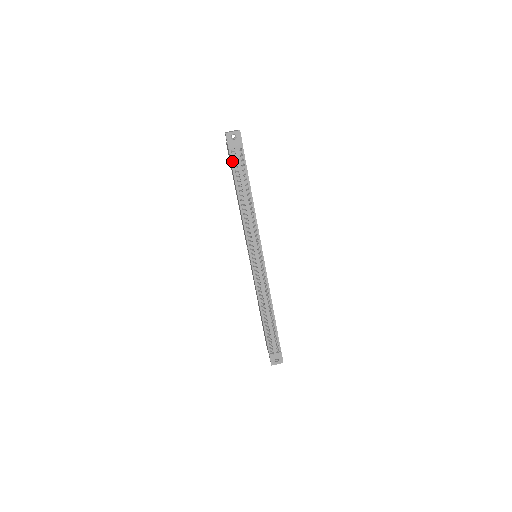
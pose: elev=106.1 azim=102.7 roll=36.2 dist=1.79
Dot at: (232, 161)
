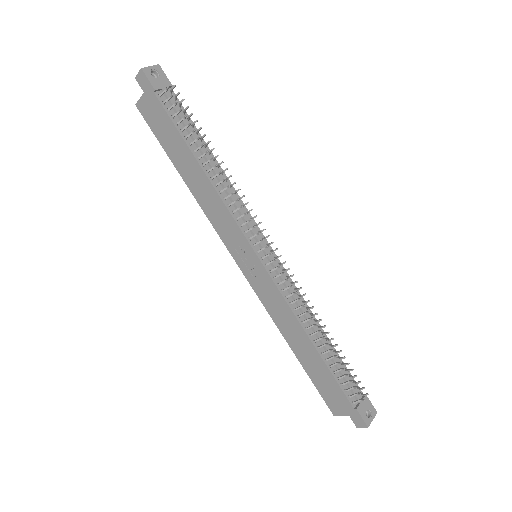
Dot at: (166, 110)
